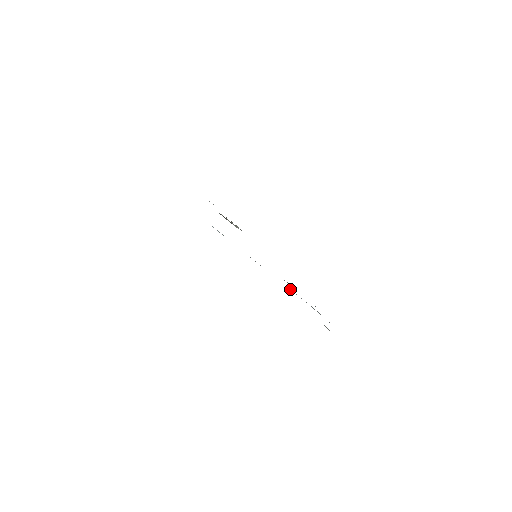
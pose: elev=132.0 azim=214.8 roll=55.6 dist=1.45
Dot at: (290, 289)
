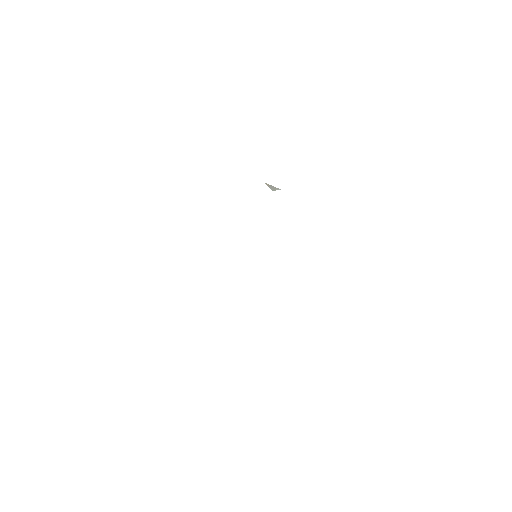
Dot at: occluded
